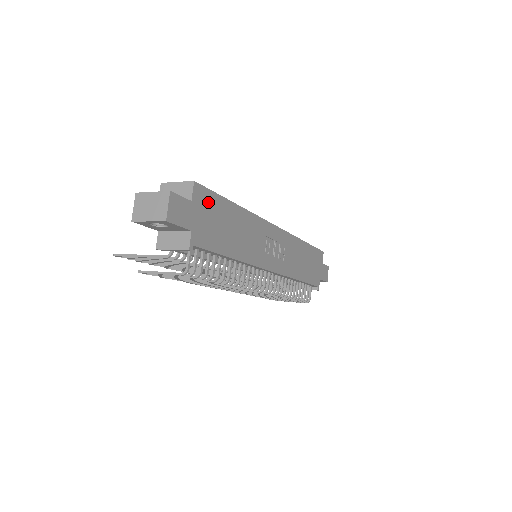
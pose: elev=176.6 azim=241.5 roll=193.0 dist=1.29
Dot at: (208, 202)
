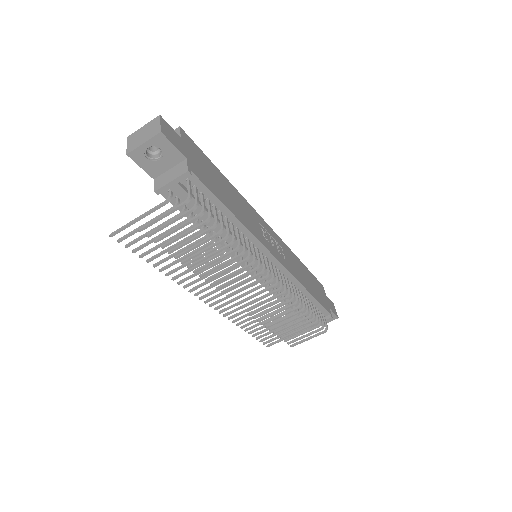
Dot at: (196, 151)
